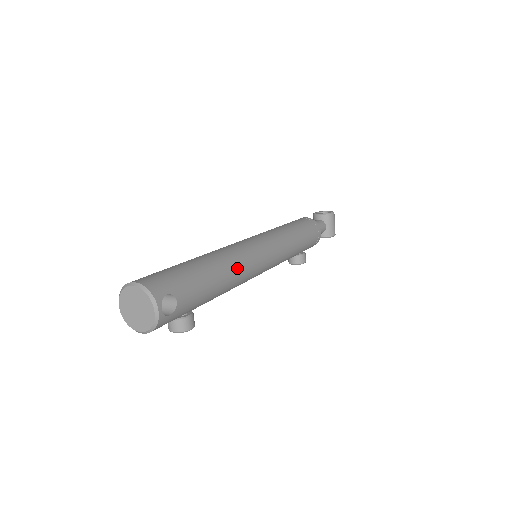
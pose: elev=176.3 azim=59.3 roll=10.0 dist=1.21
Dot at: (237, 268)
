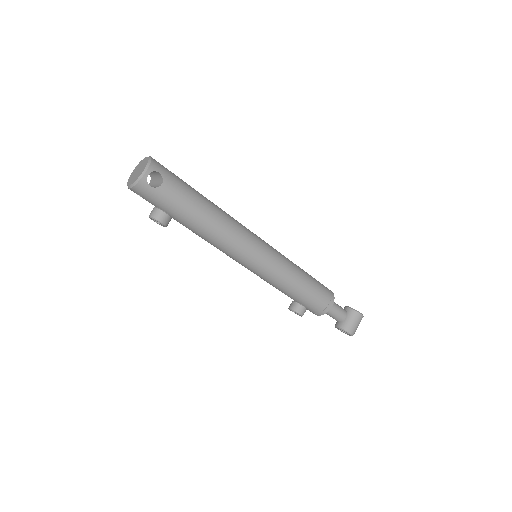
Dot at: (226, 226)
